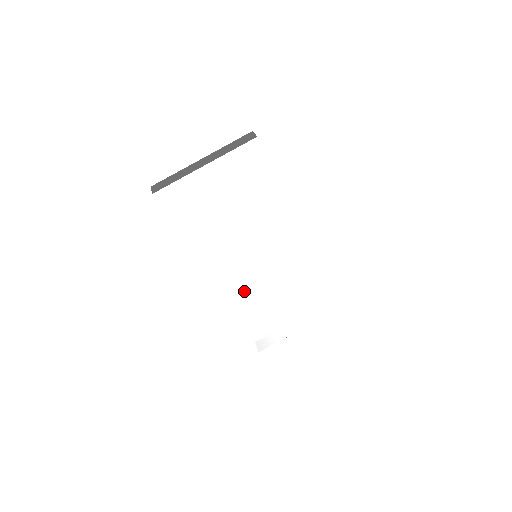
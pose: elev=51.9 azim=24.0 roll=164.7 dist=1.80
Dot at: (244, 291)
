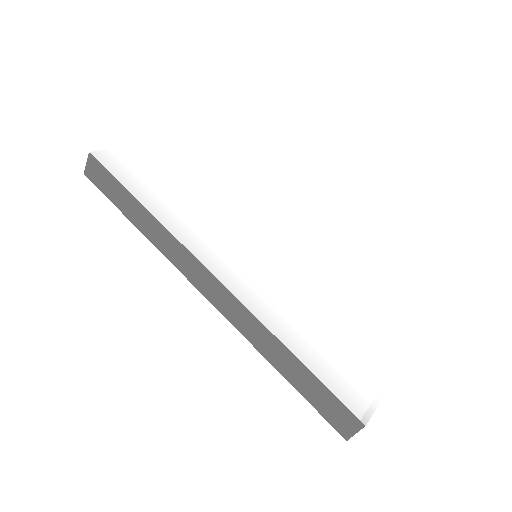
Dot at: (266, 290)
